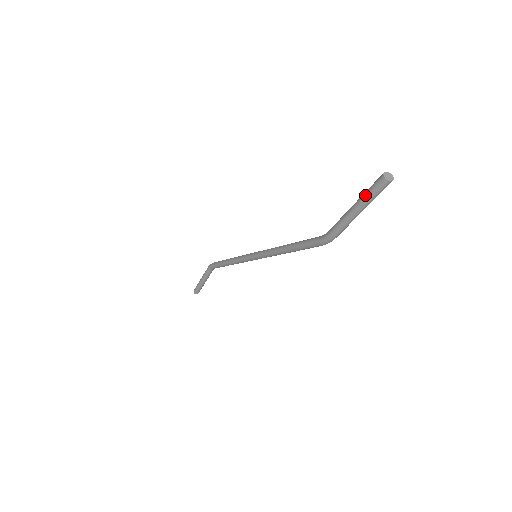
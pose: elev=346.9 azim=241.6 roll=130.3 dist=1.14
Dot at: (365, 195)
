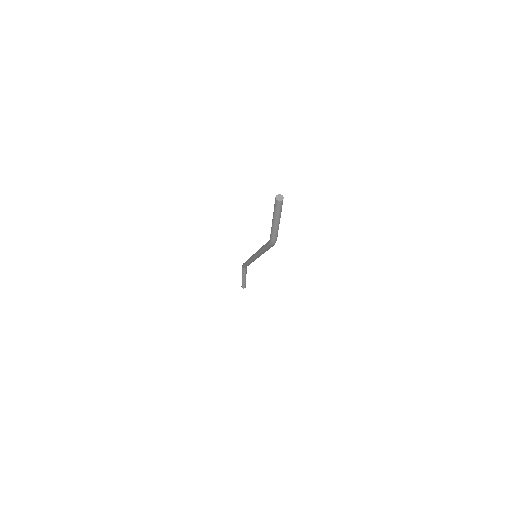
Dot at: occluded
